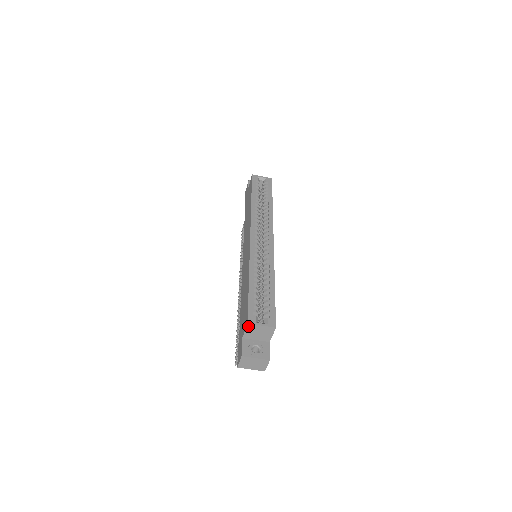
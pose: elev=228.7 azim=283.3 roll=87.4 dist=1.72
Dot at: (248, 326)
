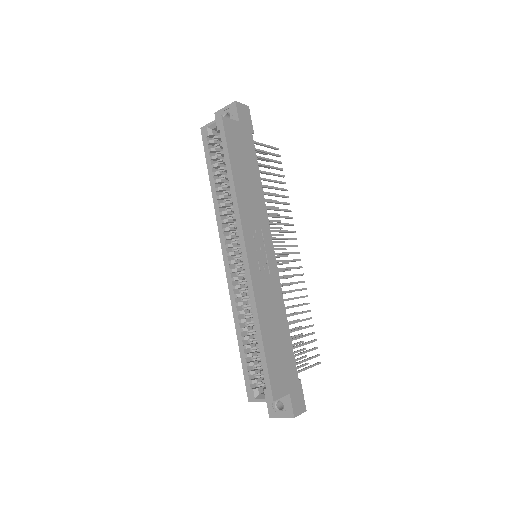
Dot at: (252, 400)
